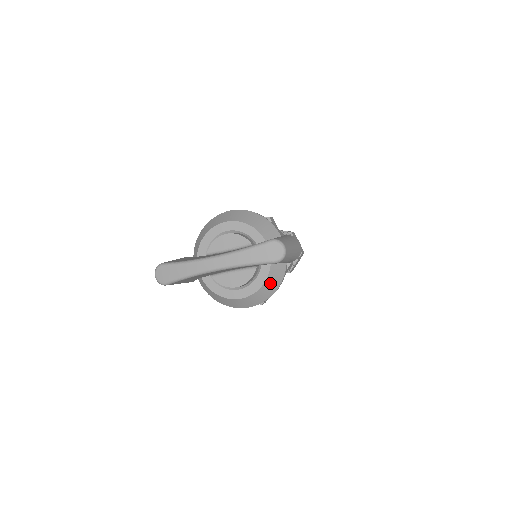
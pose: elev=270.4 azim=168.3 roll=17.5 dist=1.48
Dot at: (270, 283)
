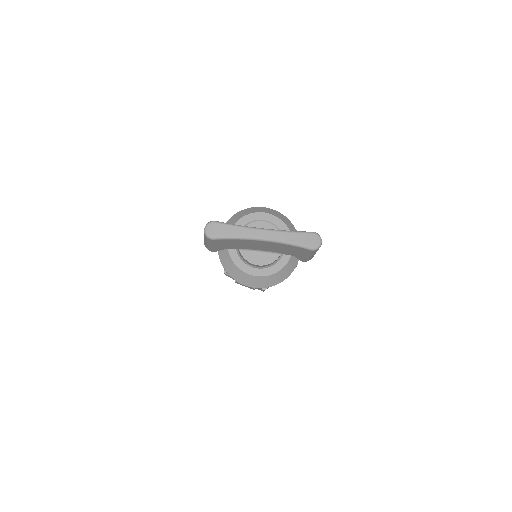
Dot at: (284, 272)
